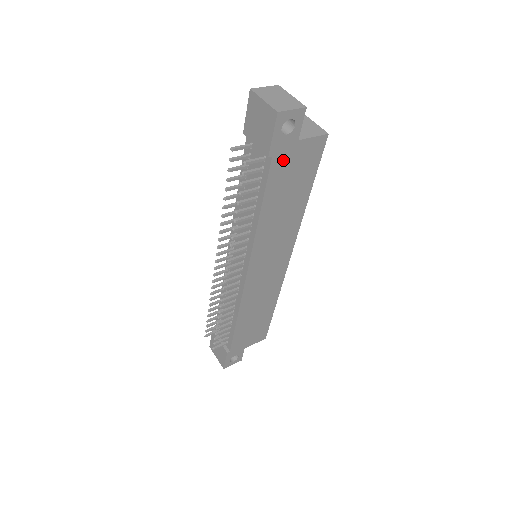
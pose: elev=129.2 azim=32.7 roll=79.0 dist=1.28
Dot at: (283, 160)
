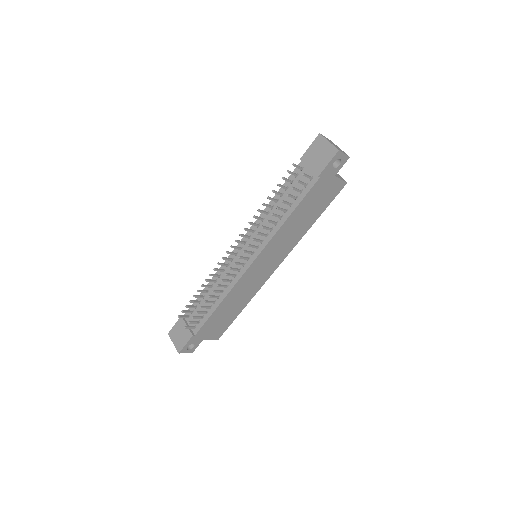
Dot at: (322, 184)
